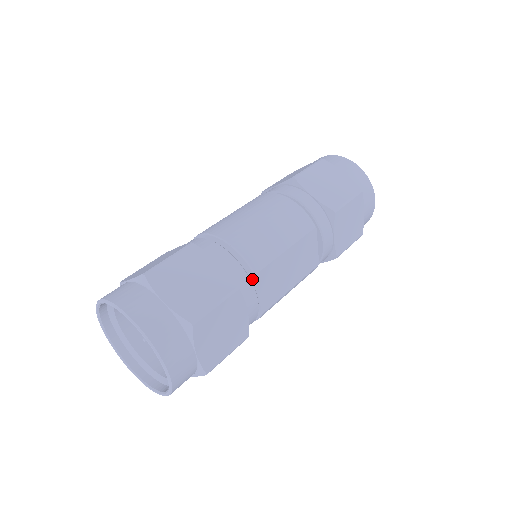
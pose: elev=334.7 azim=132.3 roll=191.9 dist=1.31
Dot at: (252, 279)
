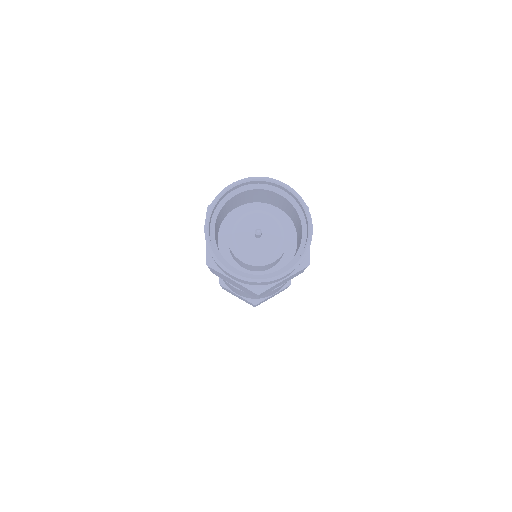
Dot at: occluded
